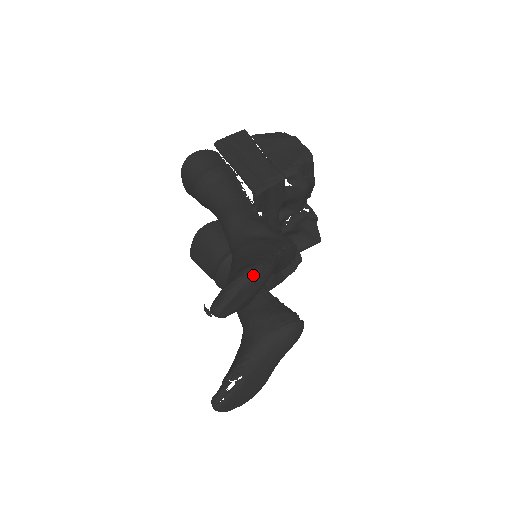
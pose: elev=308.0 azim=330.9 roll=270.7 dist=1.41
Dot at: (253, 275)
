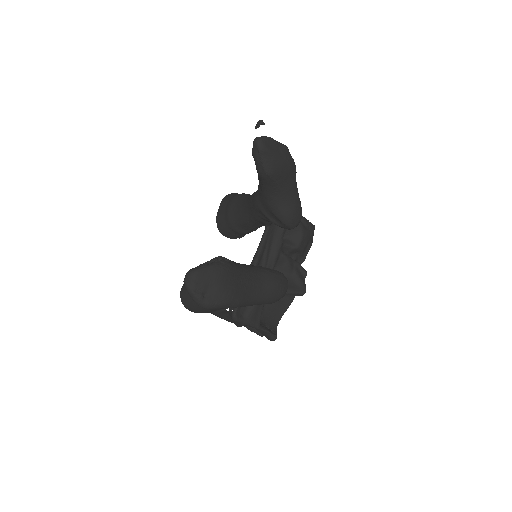
Dot at: (287, 147)
